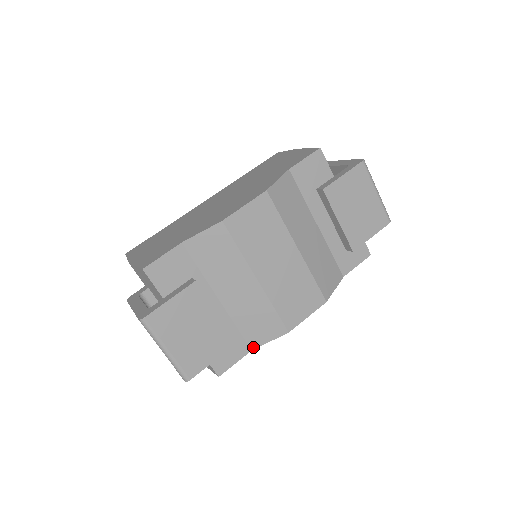
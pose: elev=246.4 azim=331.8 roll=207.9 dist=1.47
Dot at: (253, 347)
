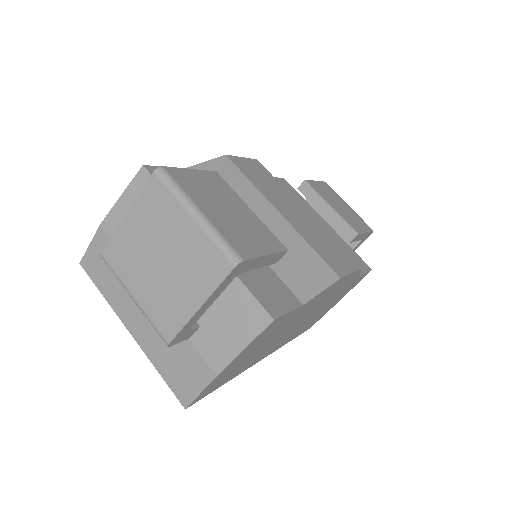
Dot at: (303, 300)
